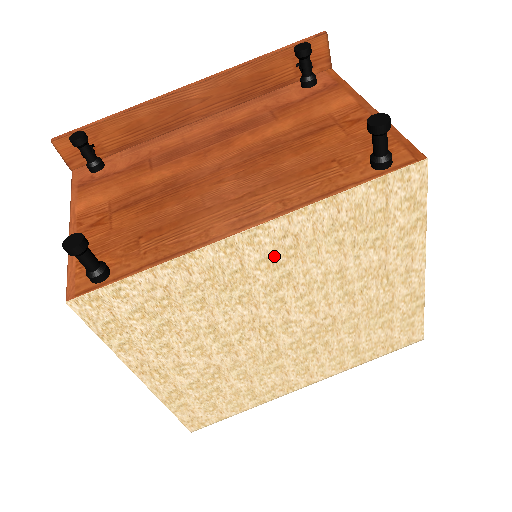
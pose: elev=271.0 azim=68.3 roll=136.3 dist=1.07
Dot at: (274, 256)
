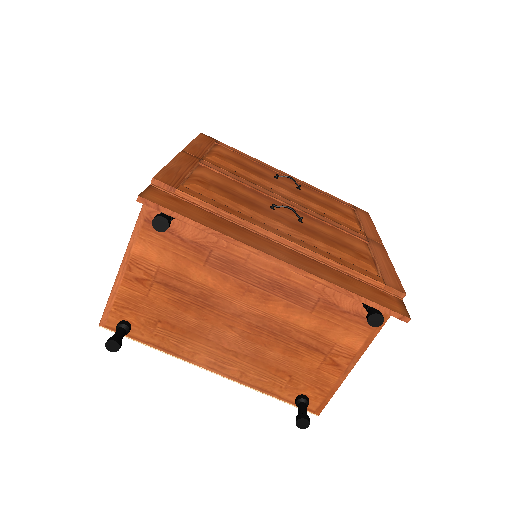
Dot at: occluded
